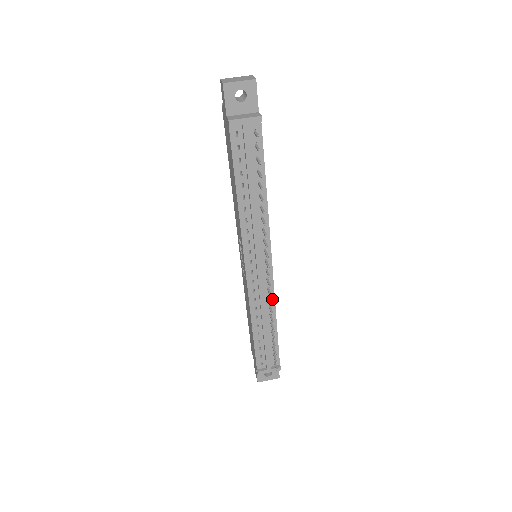
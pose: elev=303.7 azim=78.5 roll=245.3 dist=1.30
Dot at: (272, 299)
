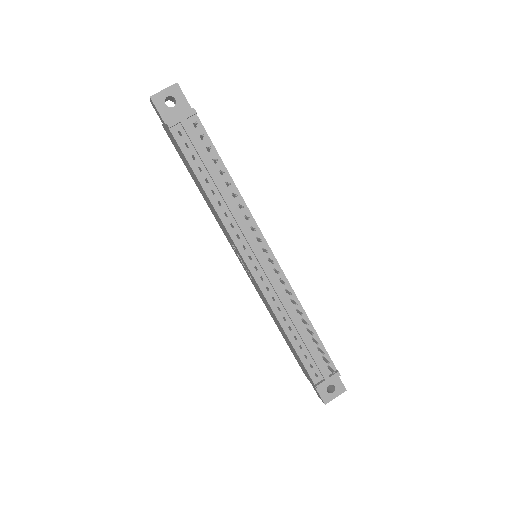
Dot at: (291, 292)
